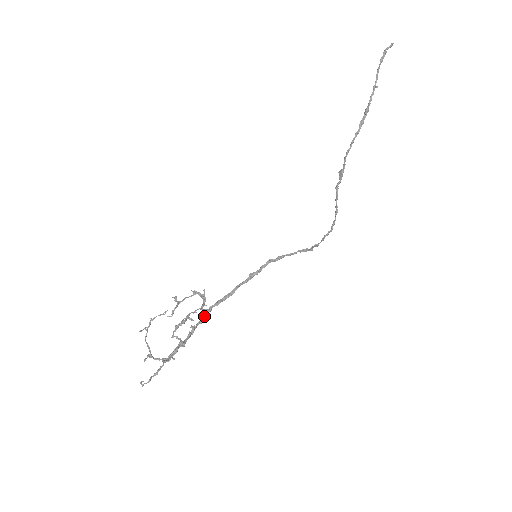
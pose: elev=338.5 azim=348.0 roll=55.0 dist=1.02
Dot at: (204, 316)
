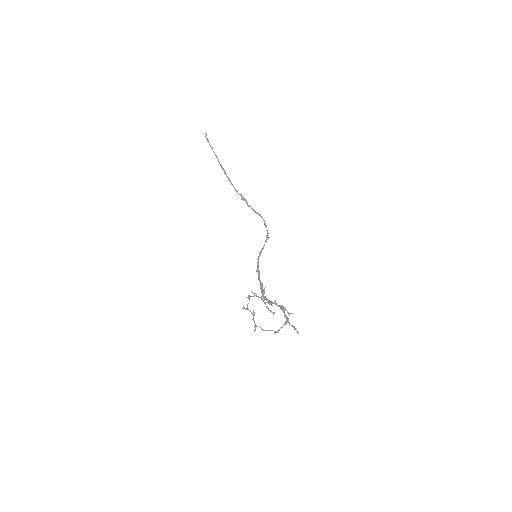
Dot at: (268, 300)
